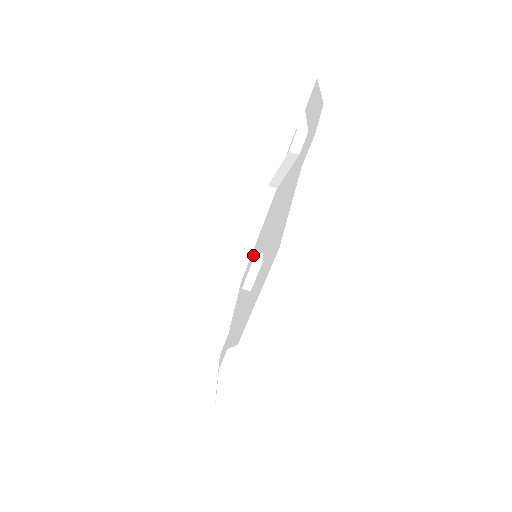
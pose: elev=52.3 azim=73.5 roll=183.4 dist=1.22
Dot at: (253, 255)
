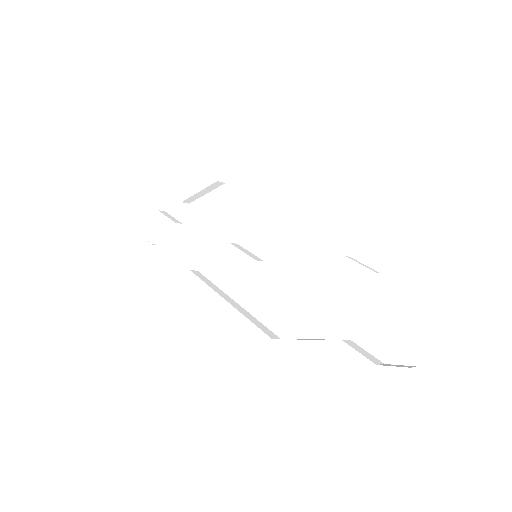
Dot at: (253, 267)
